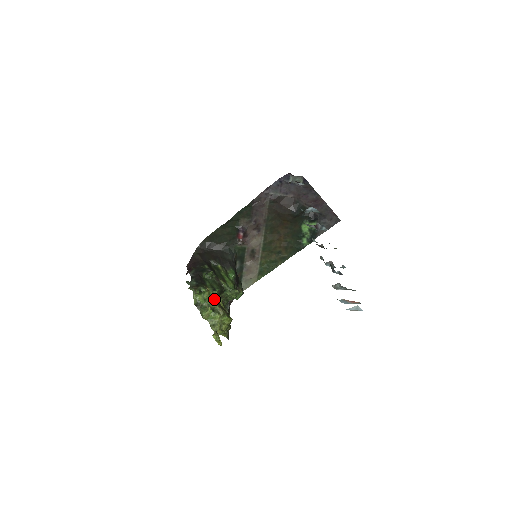
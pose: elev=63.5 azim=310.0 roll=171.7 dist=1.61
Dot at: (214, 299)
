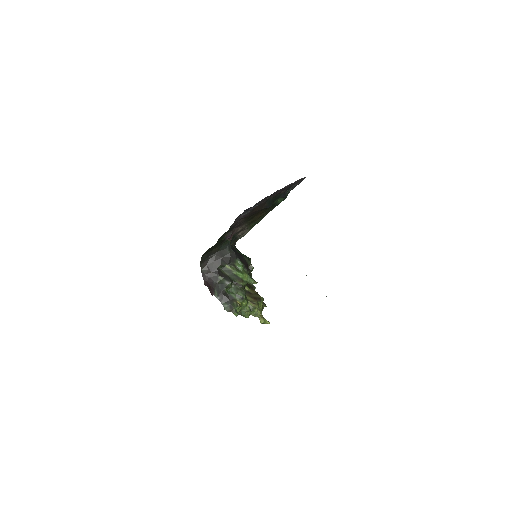
Dot at: (246, 303)
